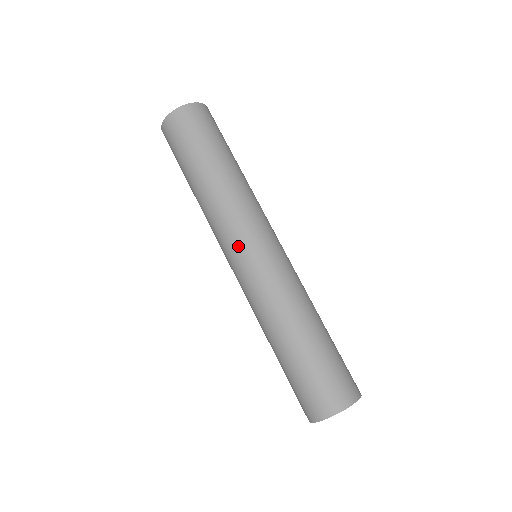
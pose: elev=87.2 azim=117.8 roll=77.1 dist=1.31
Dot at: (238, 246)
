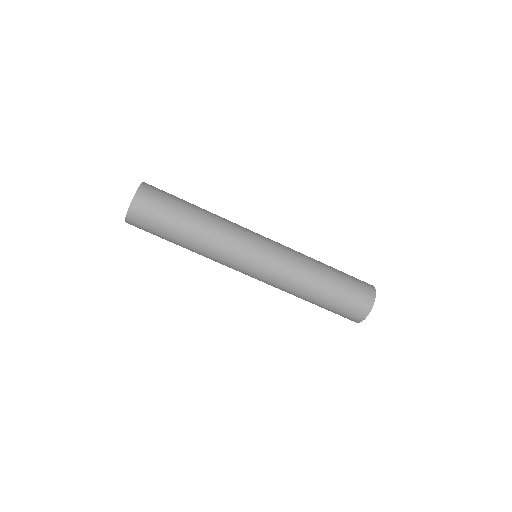
Dot at: (240, 271)
